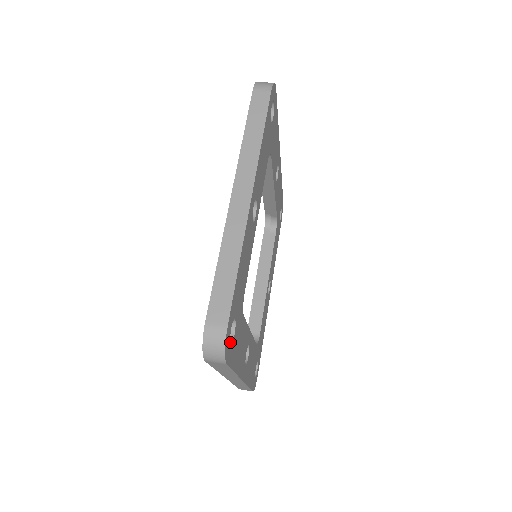
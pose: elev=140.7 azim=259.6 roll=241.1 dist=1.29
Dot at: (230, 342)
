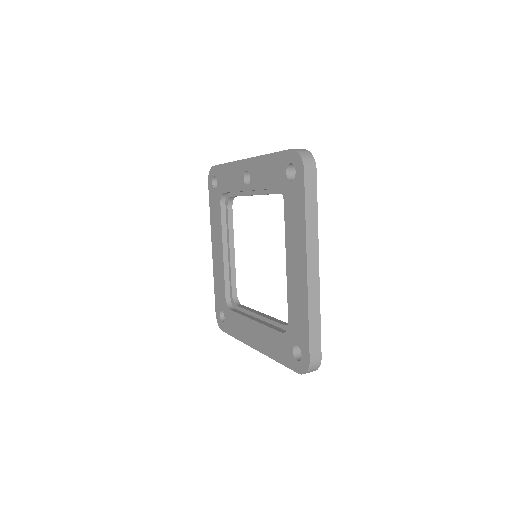
Dot at: occluded
